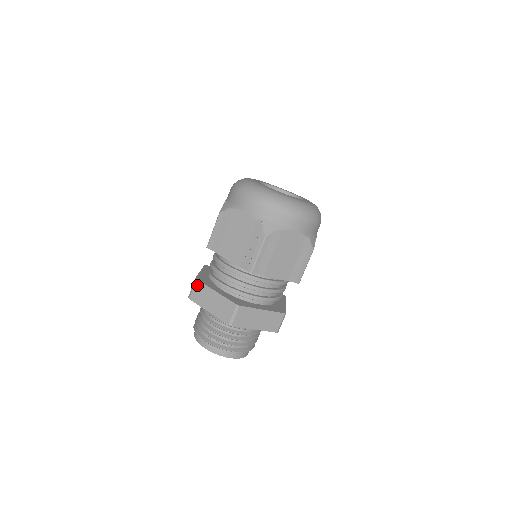
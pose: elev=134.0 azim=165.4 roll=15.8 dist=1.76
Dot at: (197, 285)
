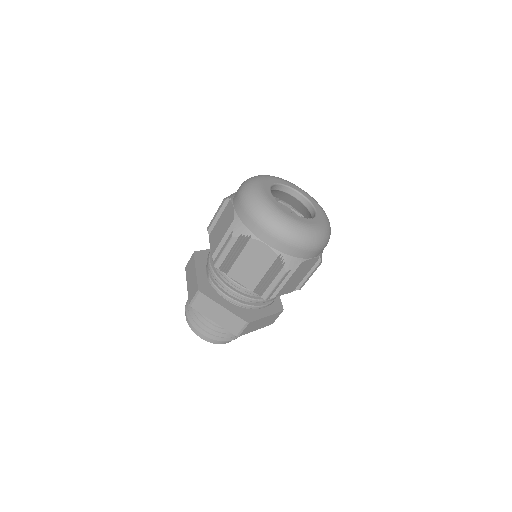
Dot at: (201, 297)
